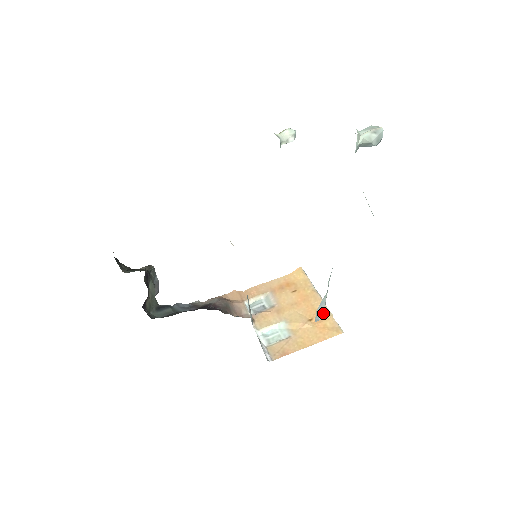
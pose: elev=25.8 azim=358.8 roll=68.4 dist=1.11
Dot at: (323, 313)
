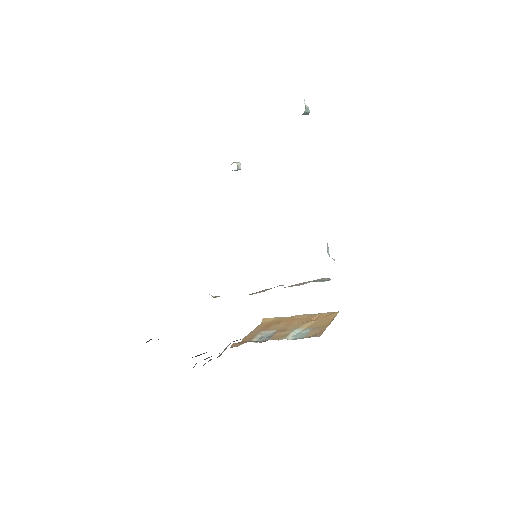
Dot at: (313, 315)
